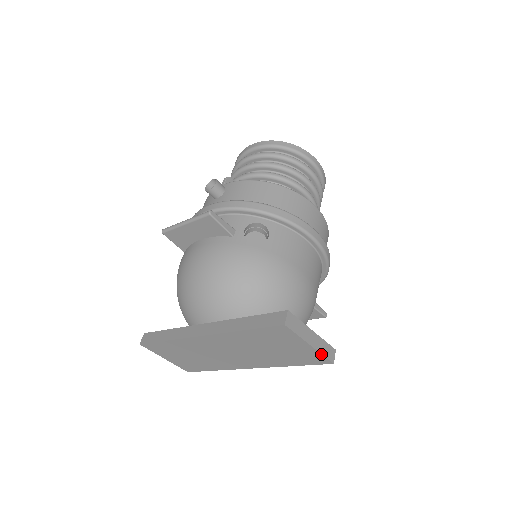
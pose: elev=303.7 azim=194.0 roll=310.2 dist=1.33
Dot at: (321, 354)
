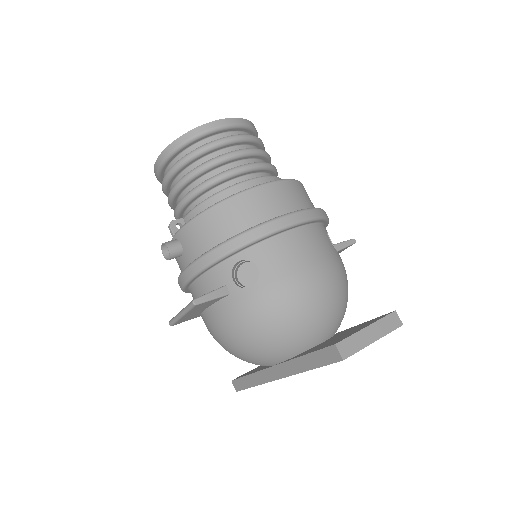
Dot at: occluded
